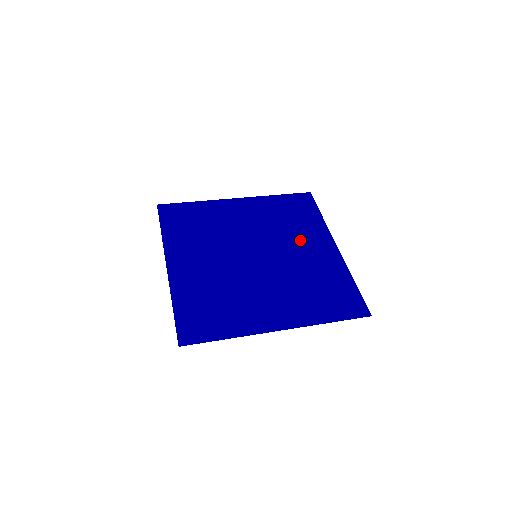
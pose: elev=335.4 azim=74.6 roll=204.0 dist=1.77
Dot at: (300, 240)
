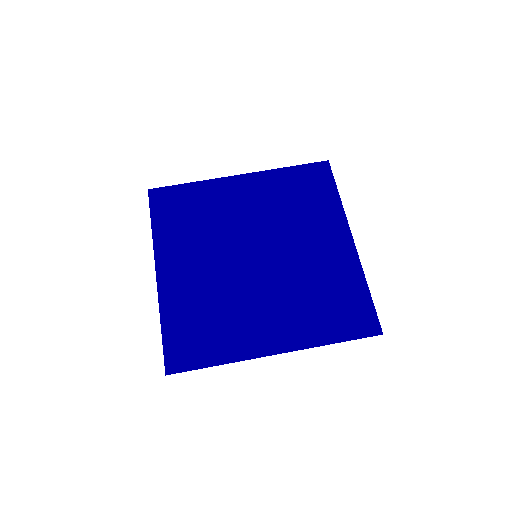
Dot at: (309, 232)
